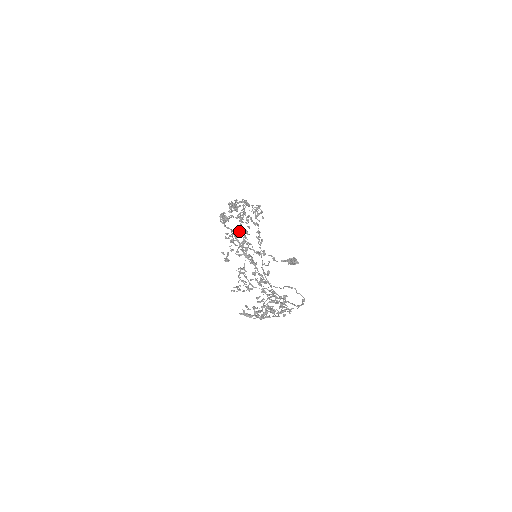
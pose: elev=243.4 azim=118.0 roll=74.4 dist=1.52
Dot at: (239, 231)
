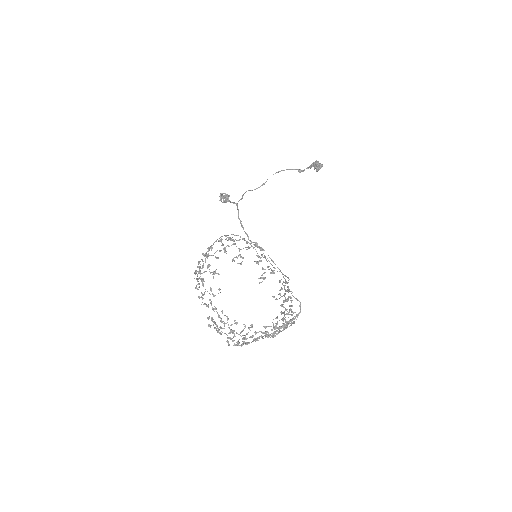
Dot at: (208, 319)
